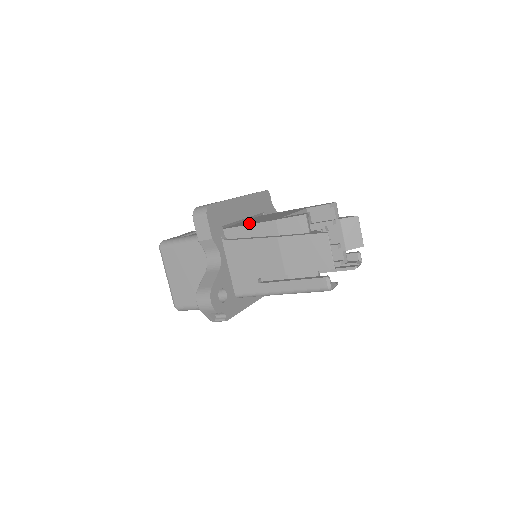
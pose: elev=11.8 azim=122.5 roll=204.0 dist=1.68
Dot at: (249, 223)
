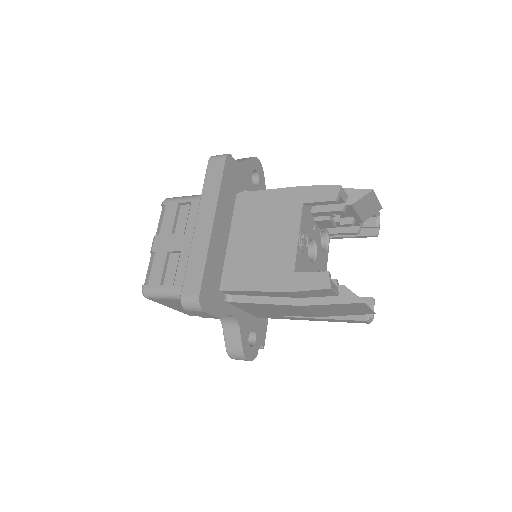
Dot at: (251, 279)
